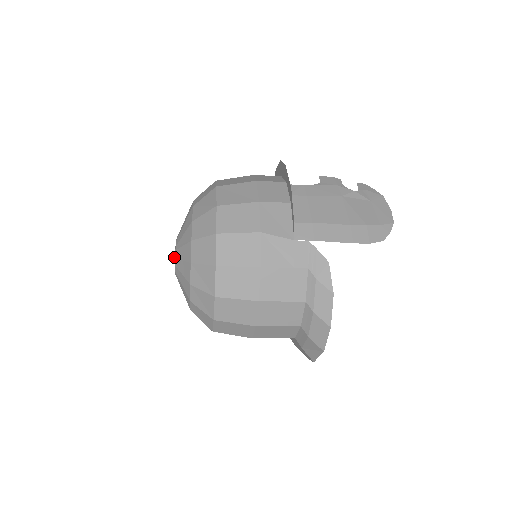
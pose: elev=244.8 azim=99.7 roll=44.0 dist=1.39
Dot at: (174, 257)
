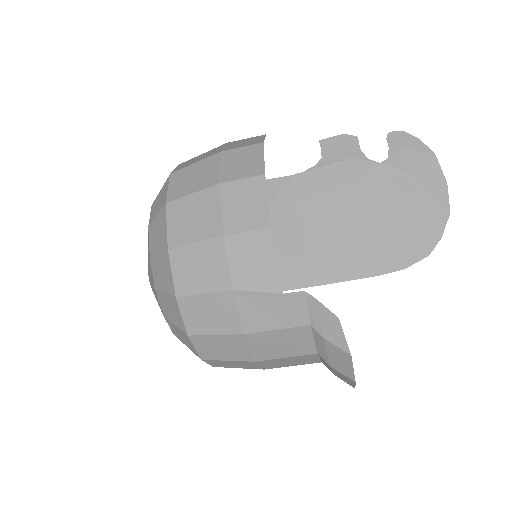
Dot at: occluded
